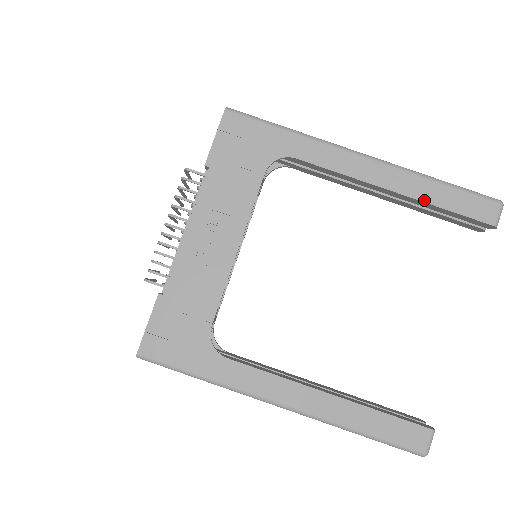
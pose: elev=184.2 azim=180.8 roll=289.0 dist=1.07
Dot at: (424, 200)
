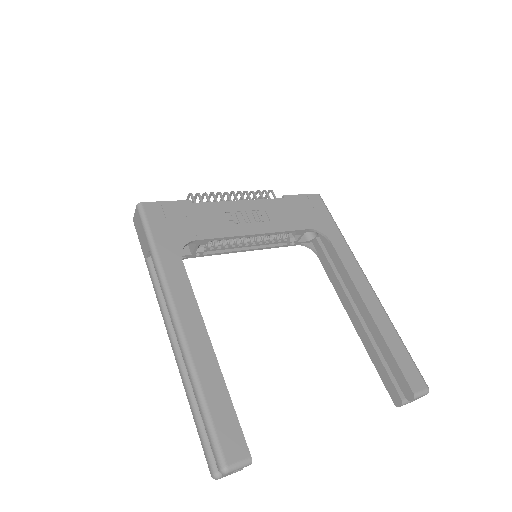
Dot at: (382, 333)
